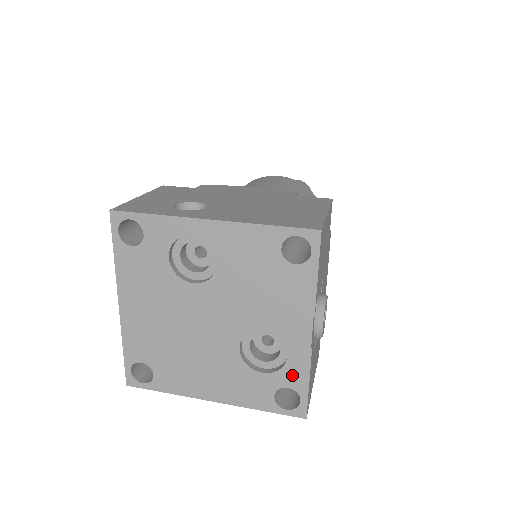
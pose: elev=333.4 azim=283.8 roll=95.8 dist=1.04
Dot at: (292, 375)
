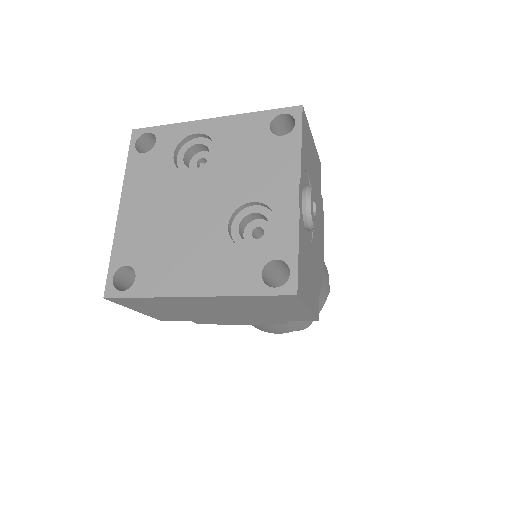
Dot at: (280, 243)
